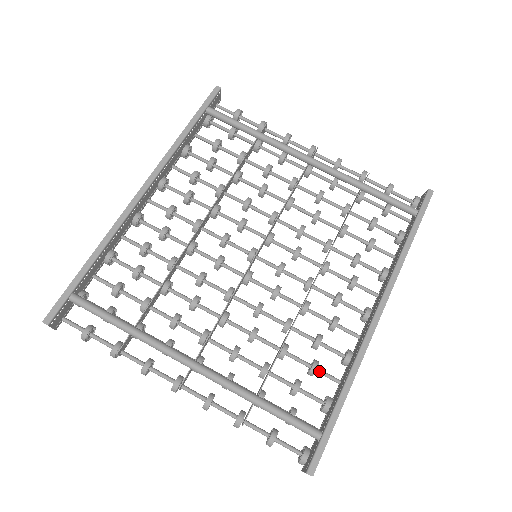
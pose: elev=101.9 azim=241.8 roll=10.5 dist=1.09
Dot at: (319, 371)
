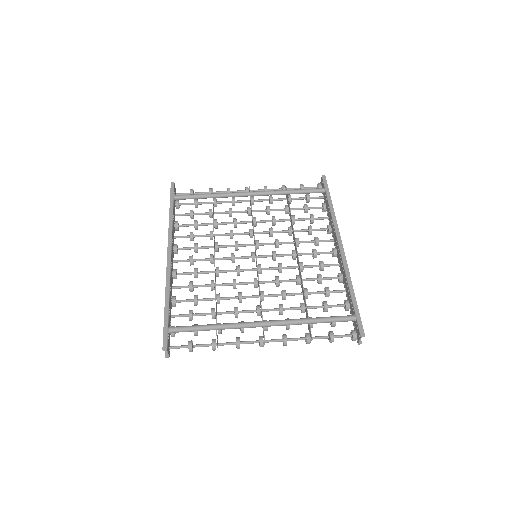
Dot at: (331, 292)
